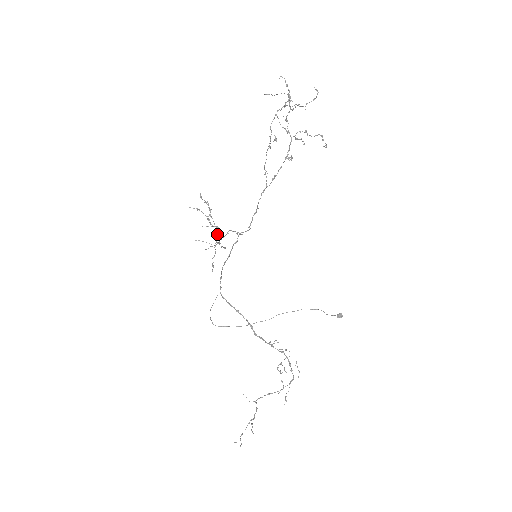
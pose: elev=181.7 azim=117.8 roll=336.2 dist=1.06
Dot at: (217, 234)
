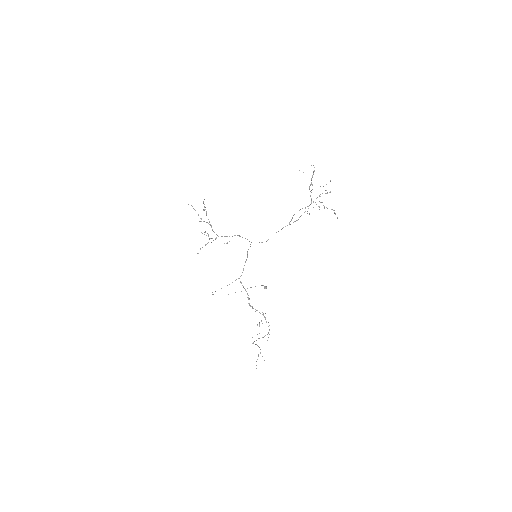
Dot at: occluded
